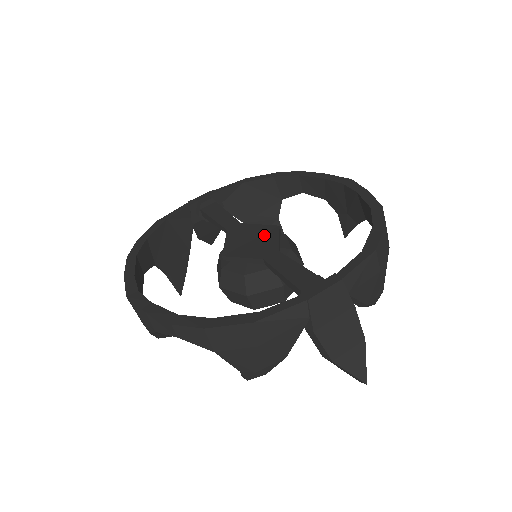
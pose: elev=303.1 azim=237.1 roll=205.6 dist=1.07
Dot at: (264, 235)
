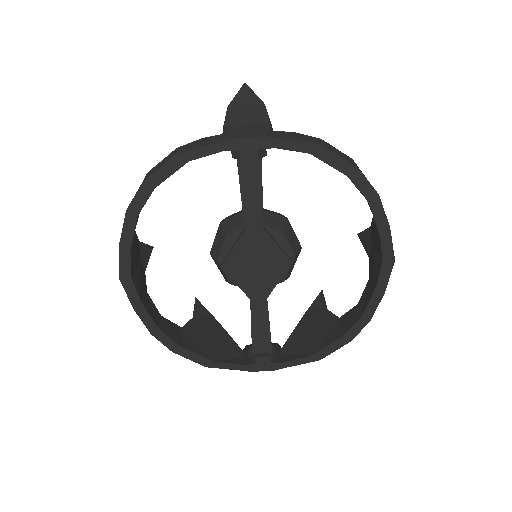
Dot at: (271, 267)
